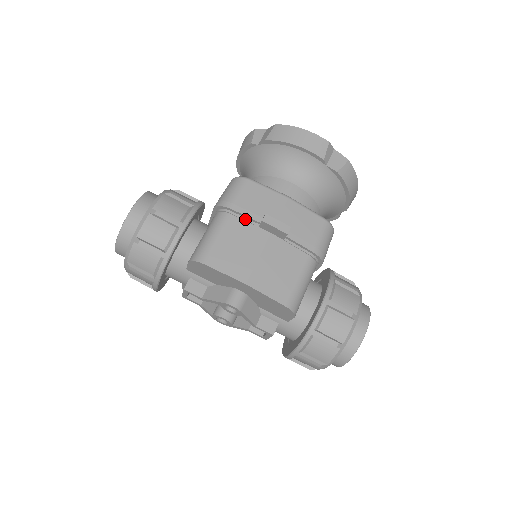
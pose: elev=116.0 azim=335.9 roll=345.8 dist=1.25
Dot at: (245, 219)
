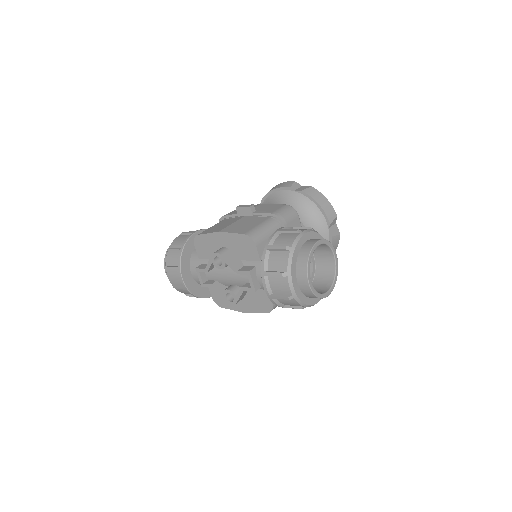
Dot at: (231, 217)
